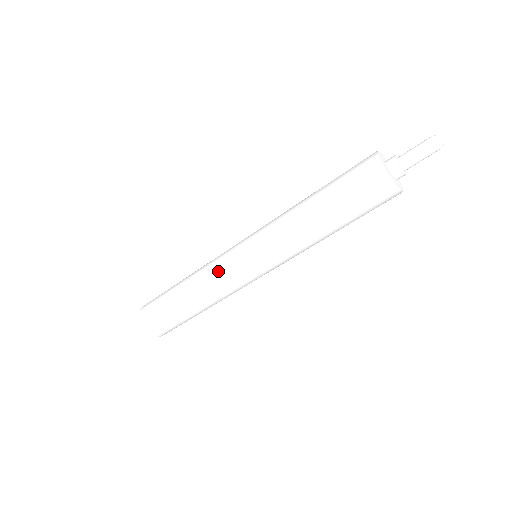
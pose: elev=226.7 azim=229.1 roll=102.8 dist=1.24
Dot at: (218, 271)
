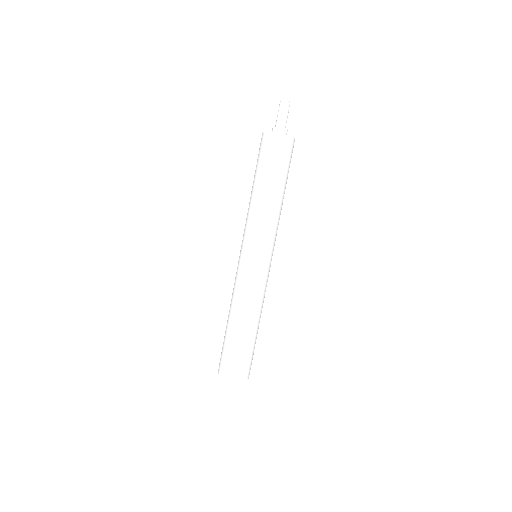
Dot at: (243, 284)
